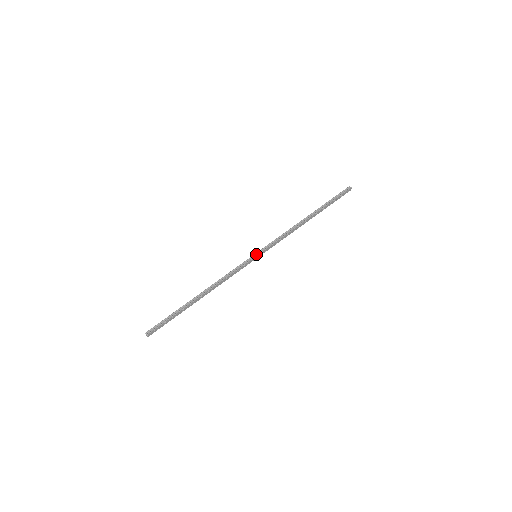
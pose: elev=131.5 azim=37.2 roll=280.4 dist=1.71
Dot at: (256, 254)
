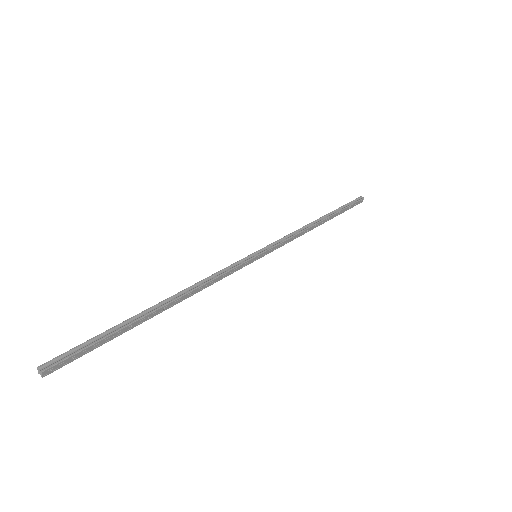
Dot at: (257, 252)
